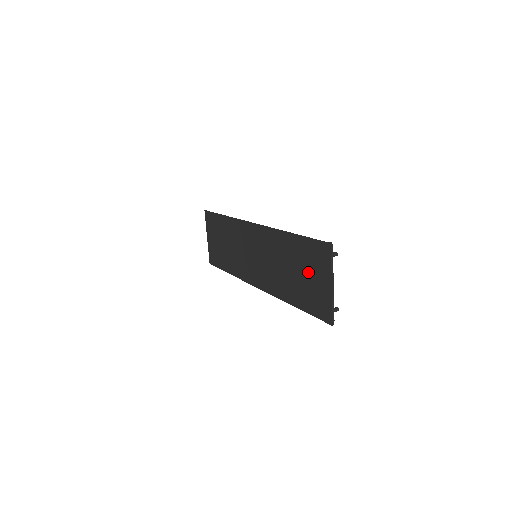
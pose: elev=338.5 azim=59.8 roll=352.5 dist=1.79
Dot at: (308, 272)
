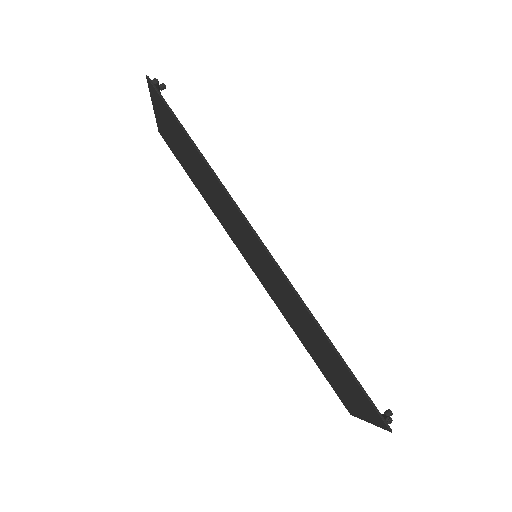
Dot at: (340, 379)
